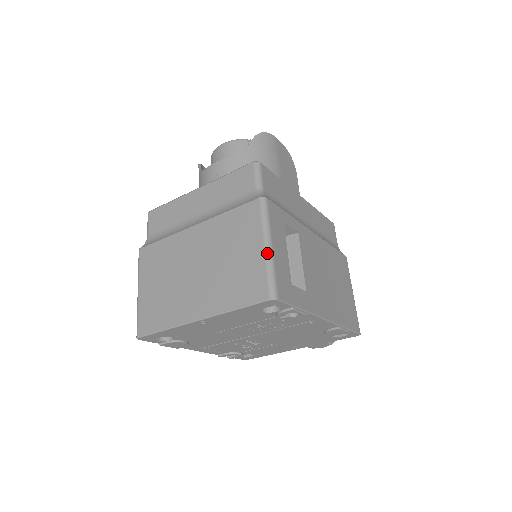
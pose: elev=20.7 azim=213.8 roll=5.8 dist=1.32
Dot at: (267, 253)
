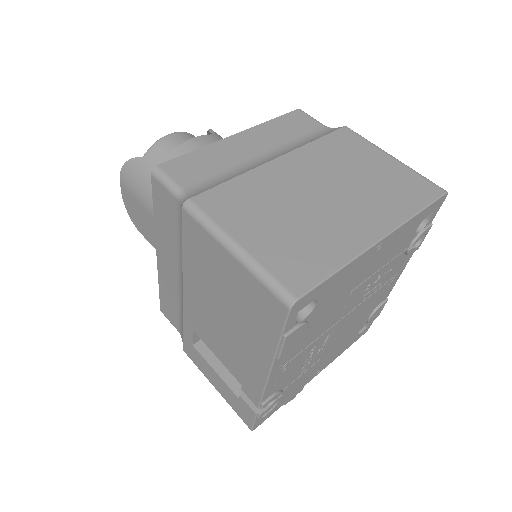
Dot at: (401, 162)
